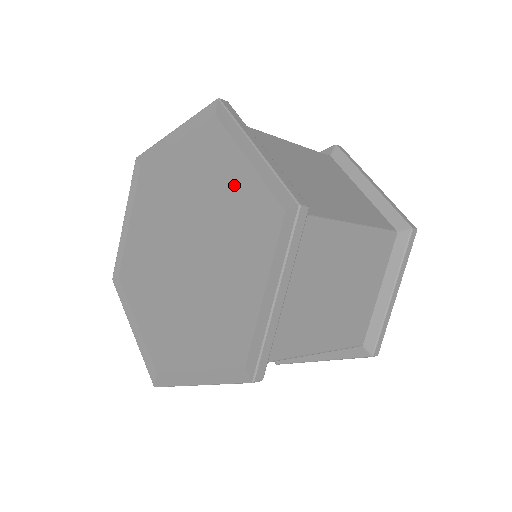
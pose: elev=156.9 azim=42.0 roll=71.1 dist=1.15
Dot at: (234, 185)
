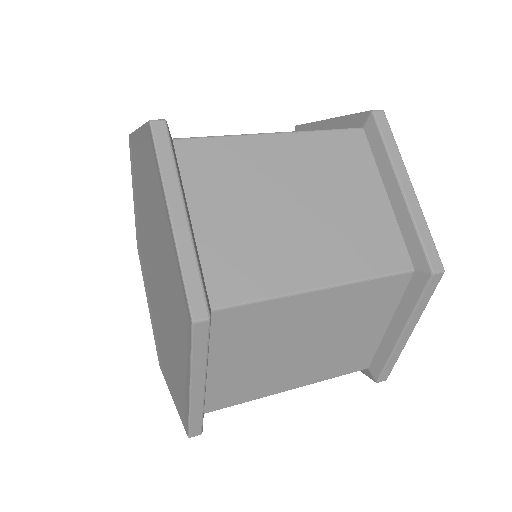
Dot at: (144, 174)
